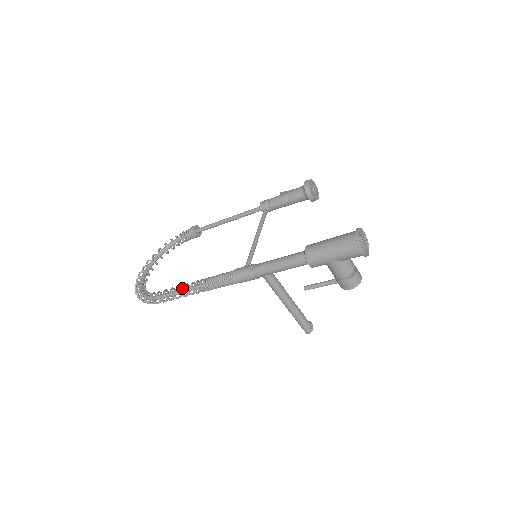
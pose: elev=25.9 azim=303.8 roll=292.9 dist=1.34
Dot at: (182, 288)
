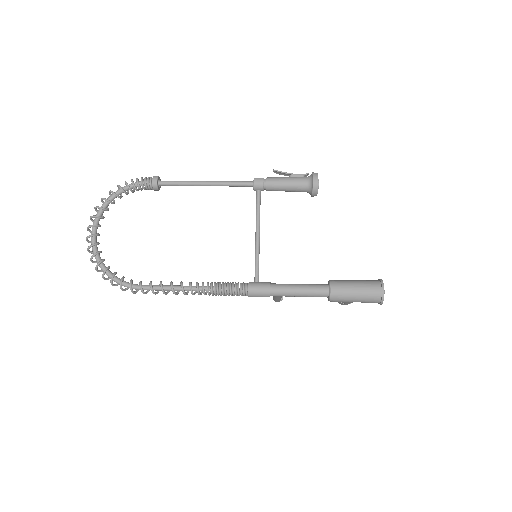
Dot at: (172, 283)
